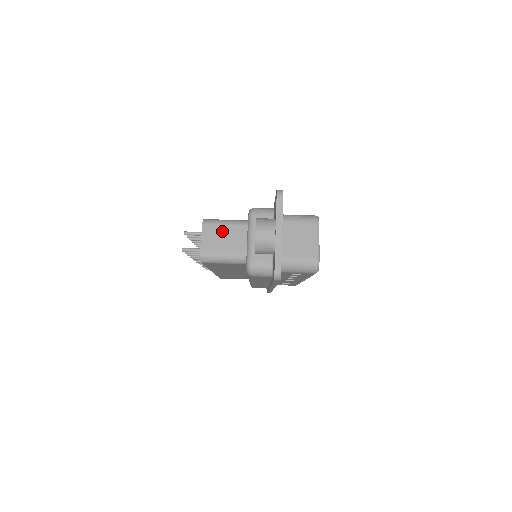
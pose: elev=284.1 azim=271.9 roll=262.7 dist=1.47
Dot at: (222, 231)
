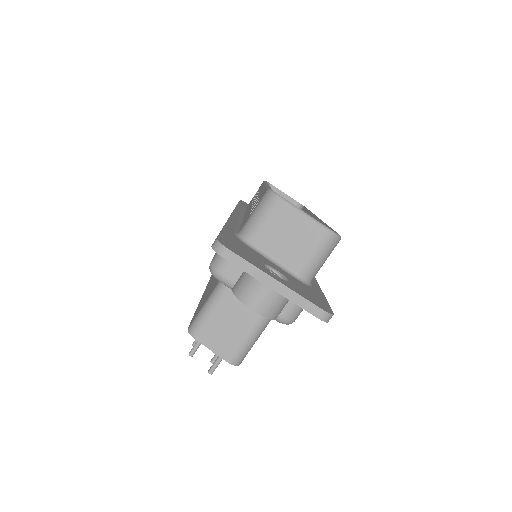
Dot at: (217, 321)
